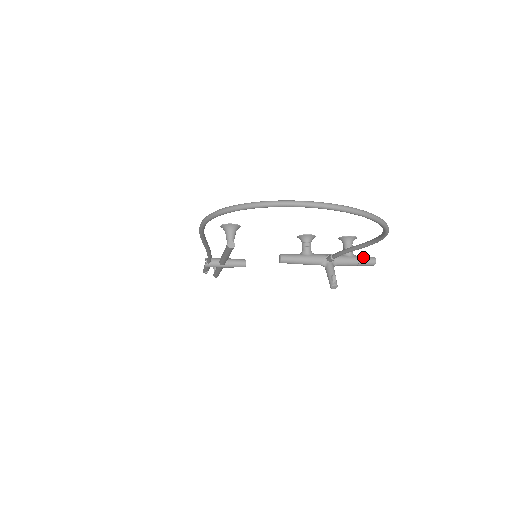
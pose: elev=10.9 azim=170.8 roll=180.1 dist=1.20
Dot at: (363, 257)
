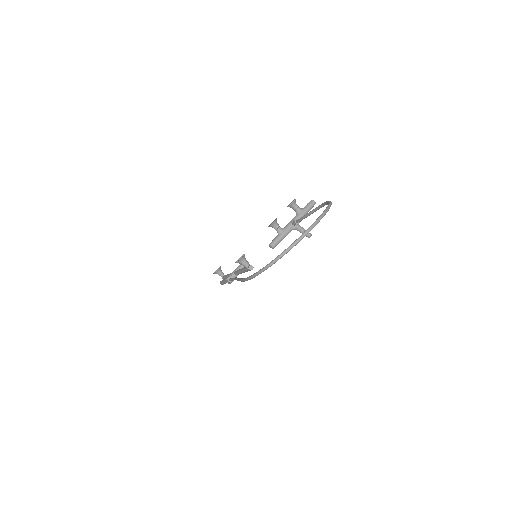
Dot at: (308, 206)
